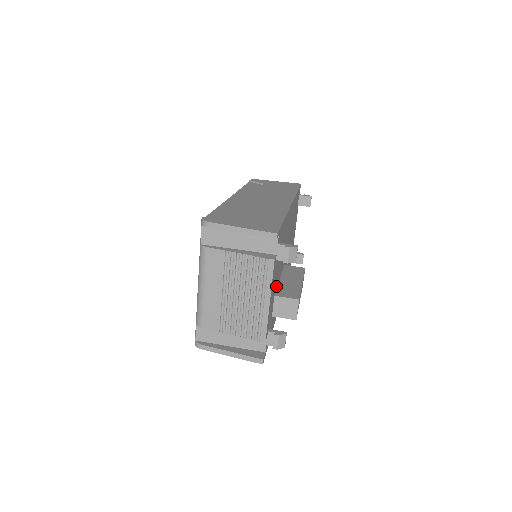
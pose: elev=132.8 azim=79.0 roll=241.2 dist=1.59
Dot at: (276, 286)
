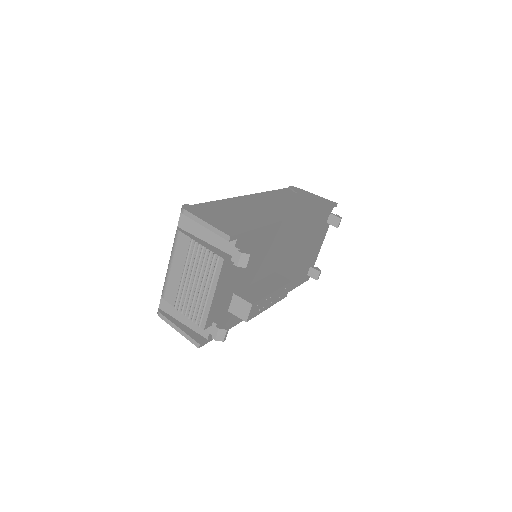
Dot at: (241, 286)
